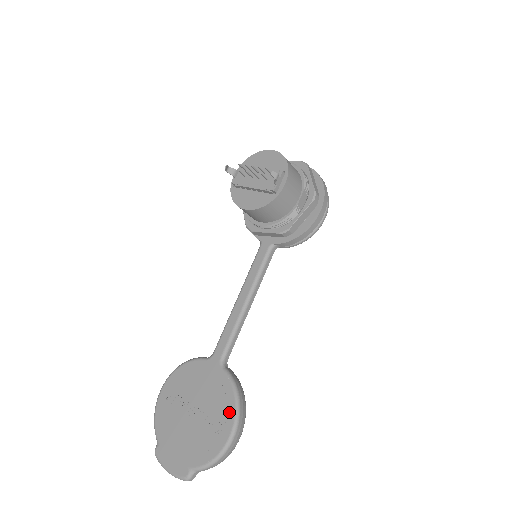
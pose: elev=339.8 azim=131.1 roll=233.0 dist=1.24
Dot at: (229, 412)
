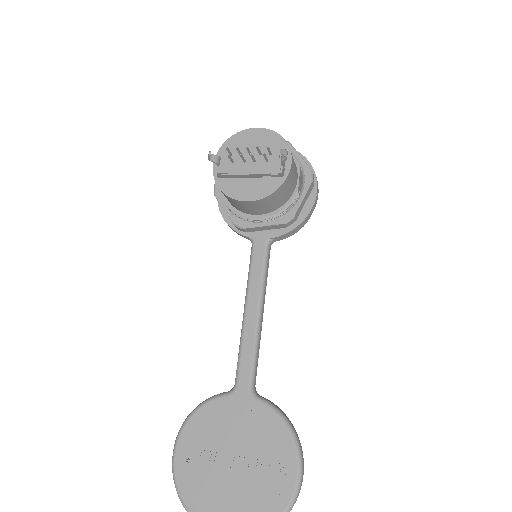
Dot at: (286, 446)
